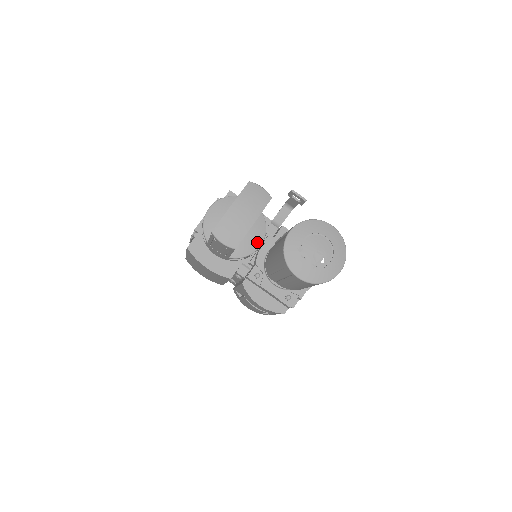
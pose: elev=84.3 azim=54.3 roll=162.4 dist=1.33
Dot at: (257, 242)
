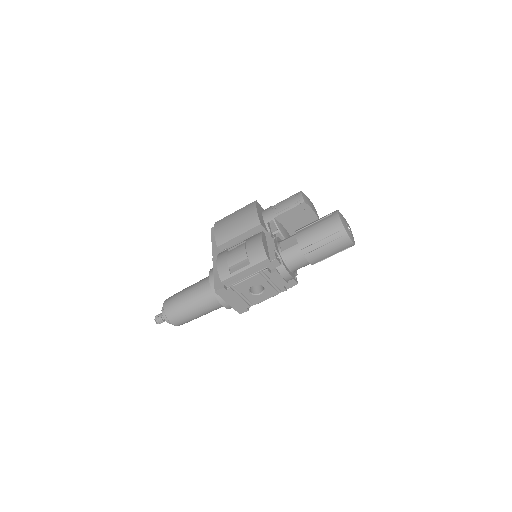
Dot at: (285, 236)
